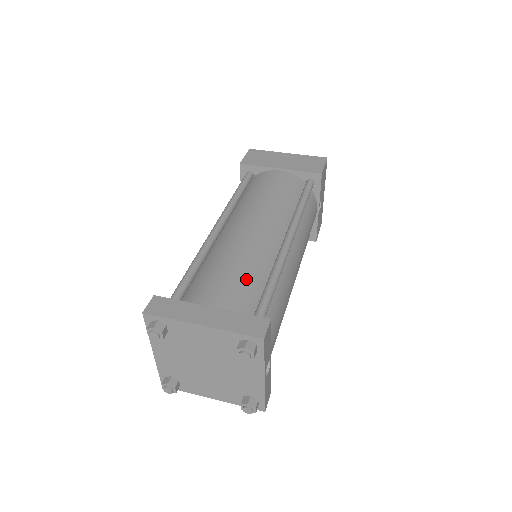
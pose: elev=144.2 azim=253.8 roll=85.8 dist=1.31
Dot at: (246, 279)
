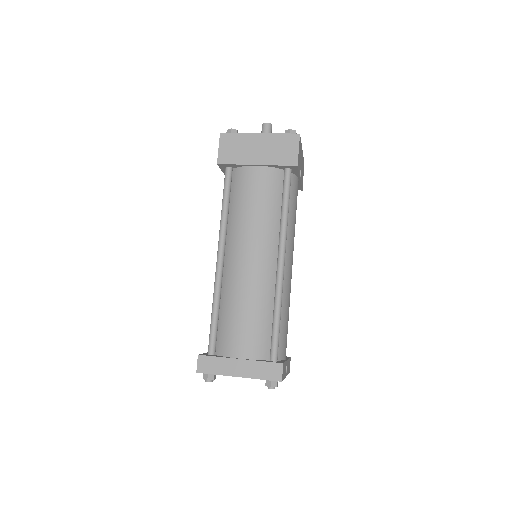
Dot at: (258, 322)
